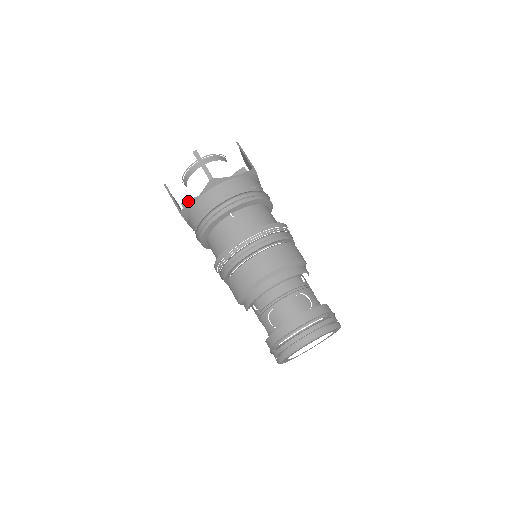
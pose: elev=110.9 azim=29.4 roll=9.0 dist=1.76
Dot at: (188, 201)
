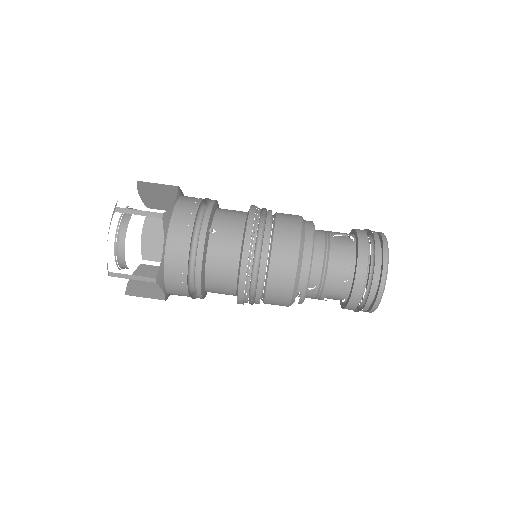
Dot at: (128, 288)
